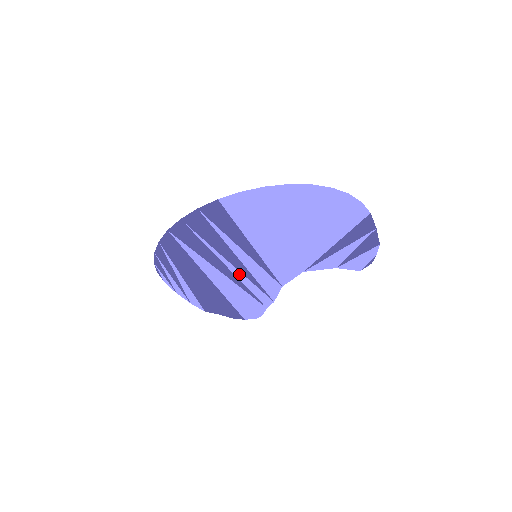
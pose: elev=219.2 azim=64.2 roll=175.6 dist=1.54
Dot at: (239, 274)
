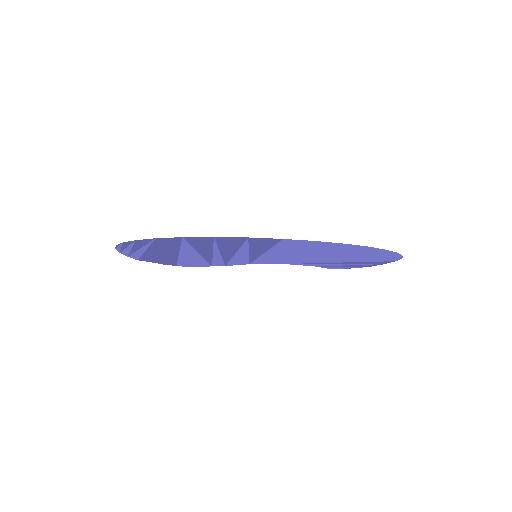
Dot at: (218, 257)
